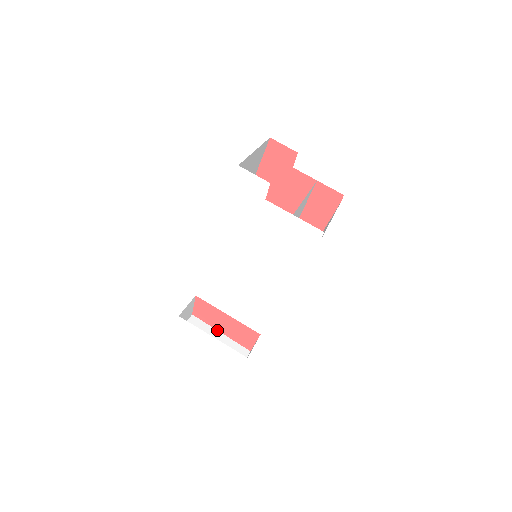
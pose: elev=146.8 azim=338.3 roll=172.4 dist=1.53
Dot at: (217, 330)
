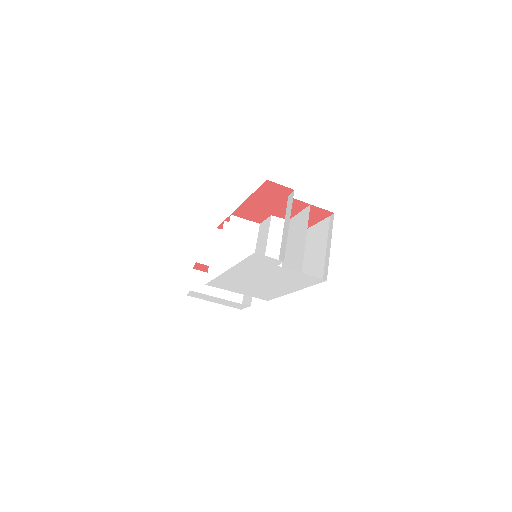
Dot at: occluded
